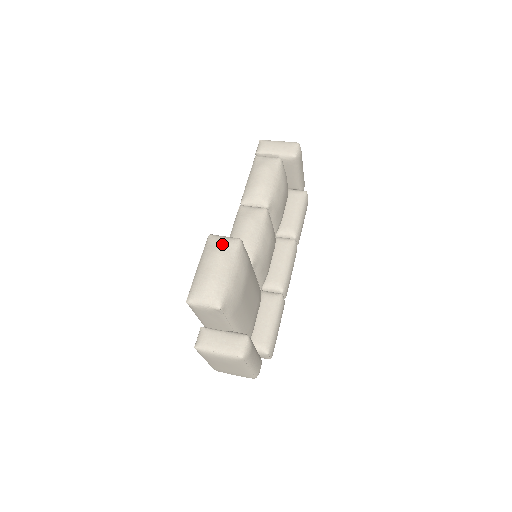
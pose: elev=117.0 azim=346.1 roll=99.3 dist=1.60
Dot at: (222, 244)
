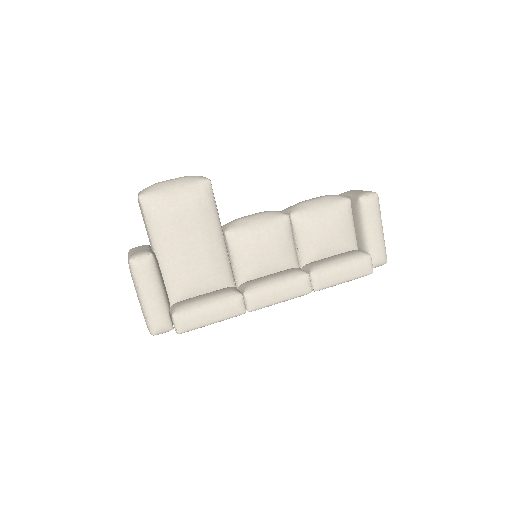
Dot at: occluded
